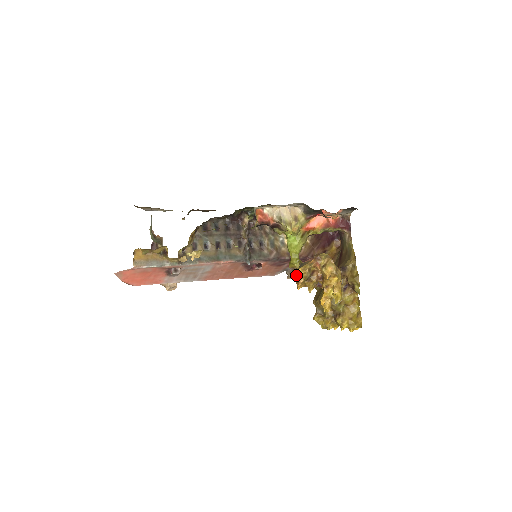
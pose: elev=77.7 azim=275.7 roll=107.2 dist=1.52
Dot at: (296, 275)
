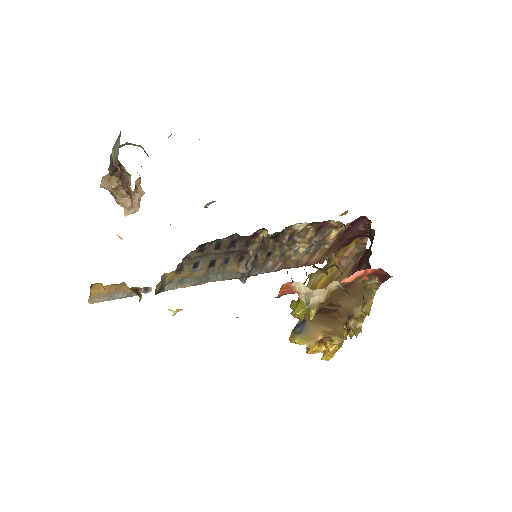
Dot at: occluded
